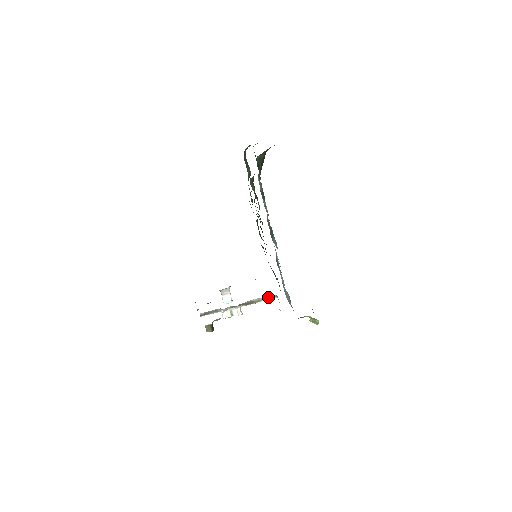
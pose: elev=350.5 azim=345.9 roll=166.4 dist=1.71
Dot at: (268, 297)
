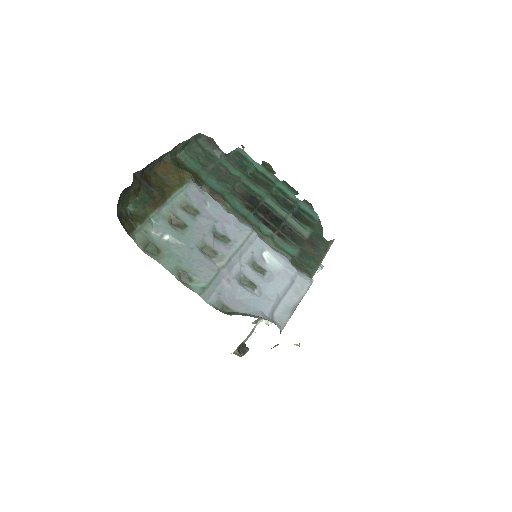
Dot at: occluded
